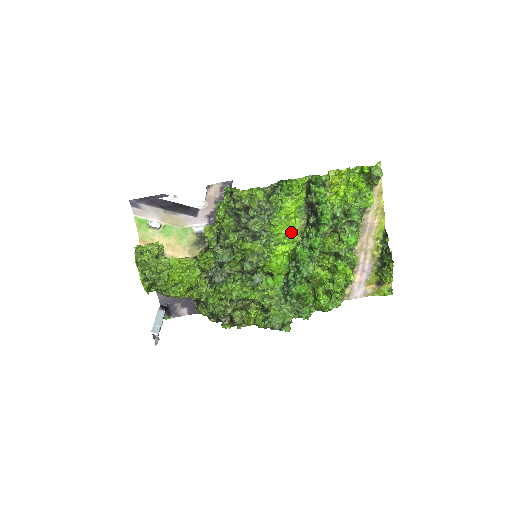
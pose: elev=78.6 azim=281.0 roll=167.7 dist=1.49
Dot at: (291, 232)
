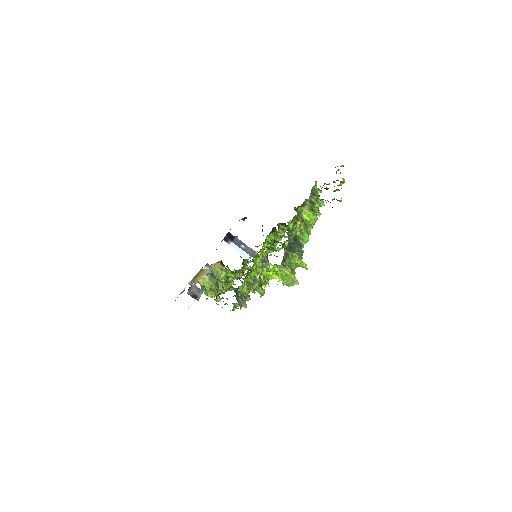
Dot at: occluded
